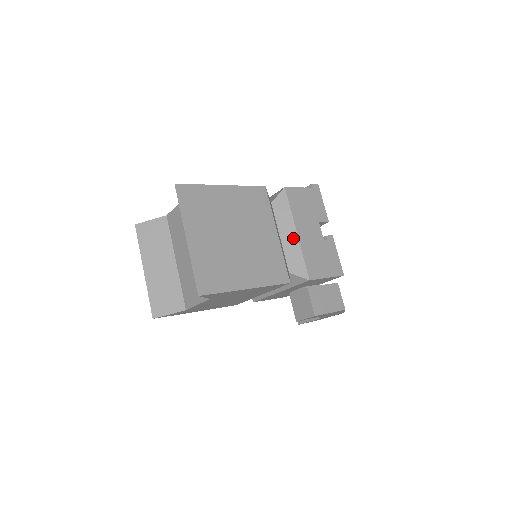
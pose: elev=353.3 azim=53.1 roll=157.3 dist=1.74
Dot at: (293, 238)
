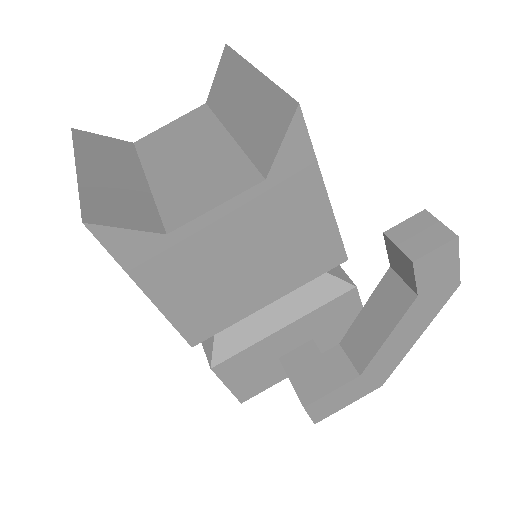
Dot at: occluded
